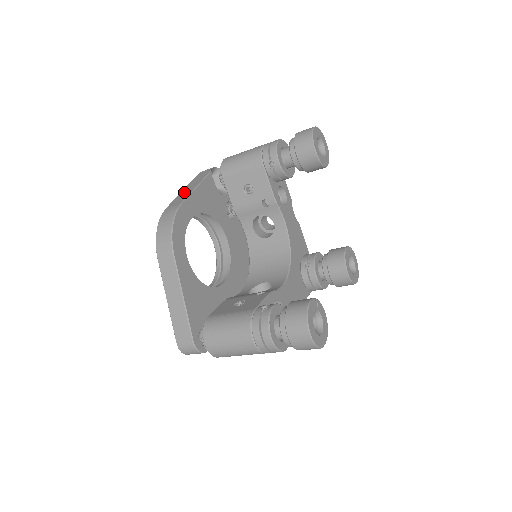
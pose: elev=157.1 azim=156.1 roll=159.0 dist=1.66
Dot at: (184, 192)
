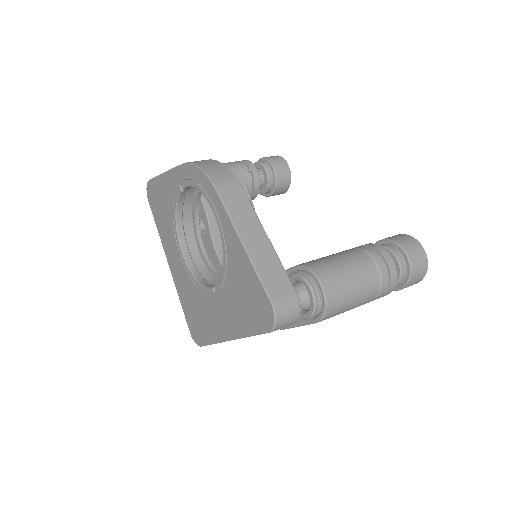
Dot at: occluded
